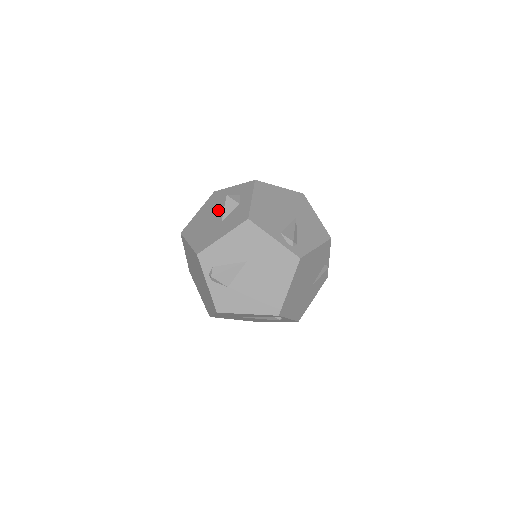
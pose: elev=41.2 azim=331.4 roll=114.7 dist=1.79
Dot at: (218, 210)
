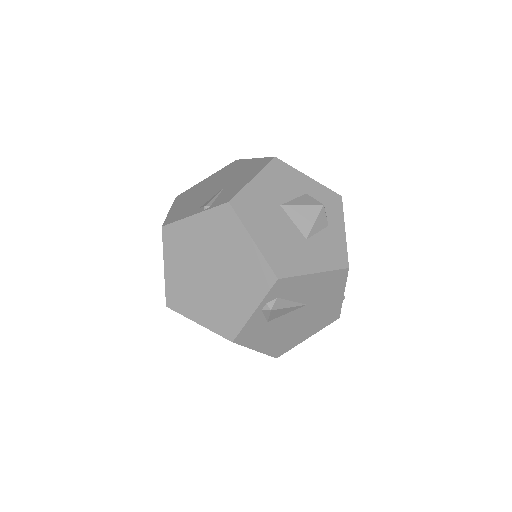
Dot at: (302, 214)
